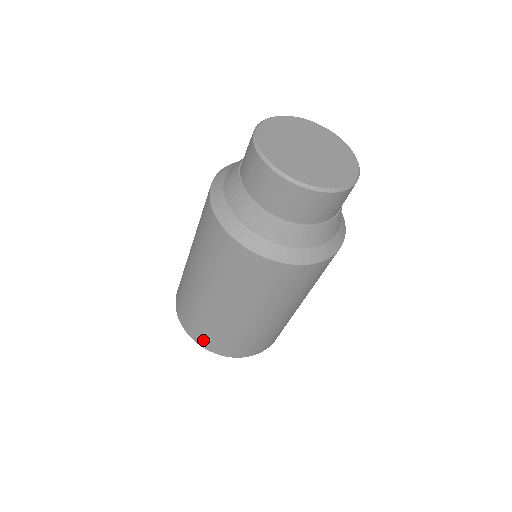
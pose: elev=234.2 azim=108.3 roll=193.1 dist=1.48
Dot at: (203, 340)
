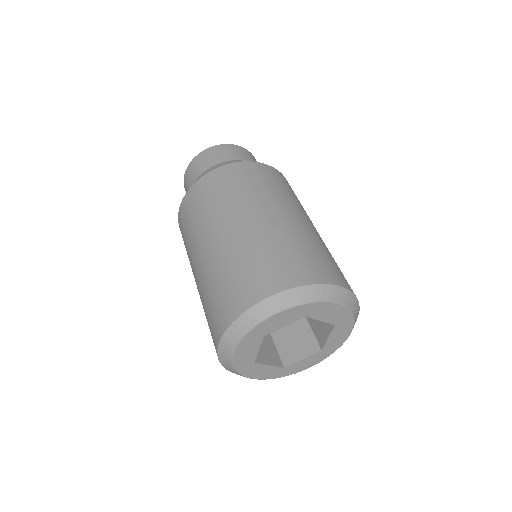
Dot at: (235, 303)
